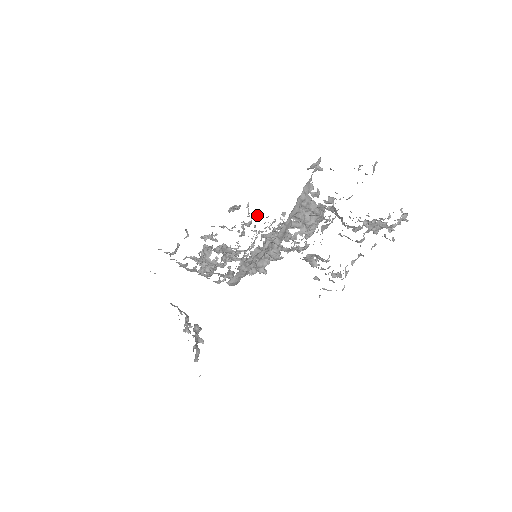
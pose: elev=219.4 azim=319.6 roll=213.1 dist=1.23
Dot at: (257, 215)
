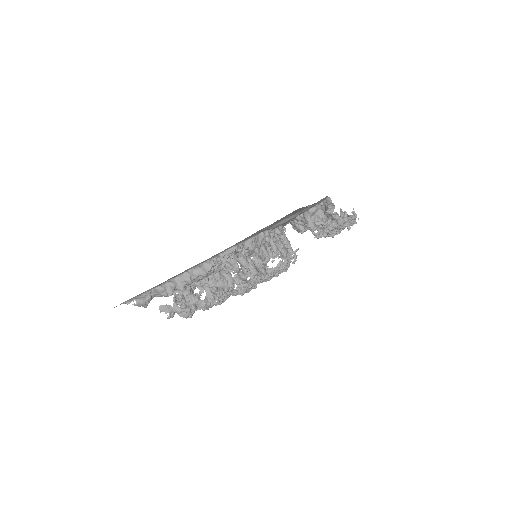
Dot at: occluded
